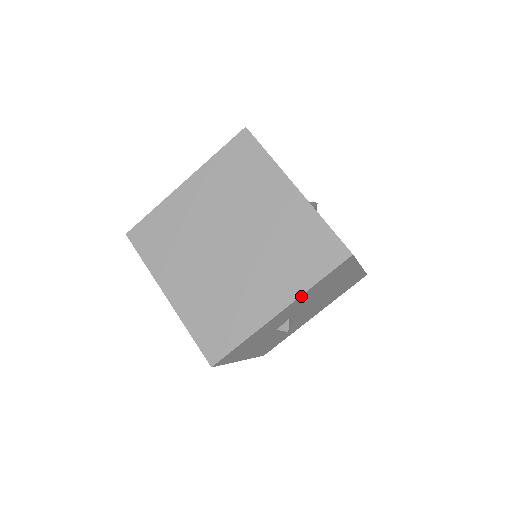
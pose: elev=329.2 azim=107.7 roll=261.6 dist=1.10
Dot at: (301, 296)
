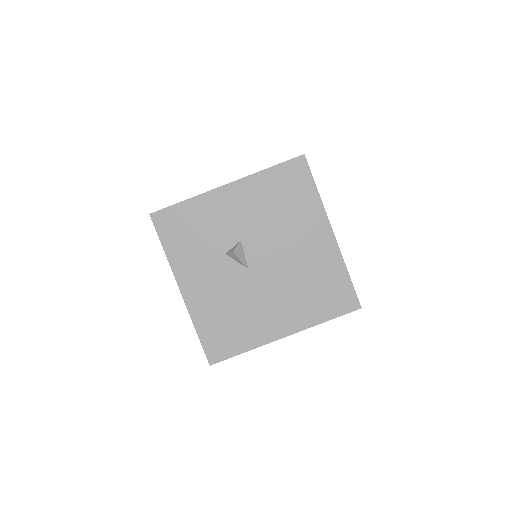
Dot at: (250, 178)
